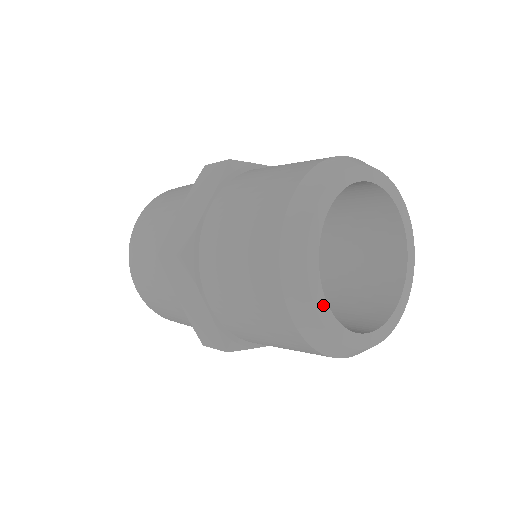
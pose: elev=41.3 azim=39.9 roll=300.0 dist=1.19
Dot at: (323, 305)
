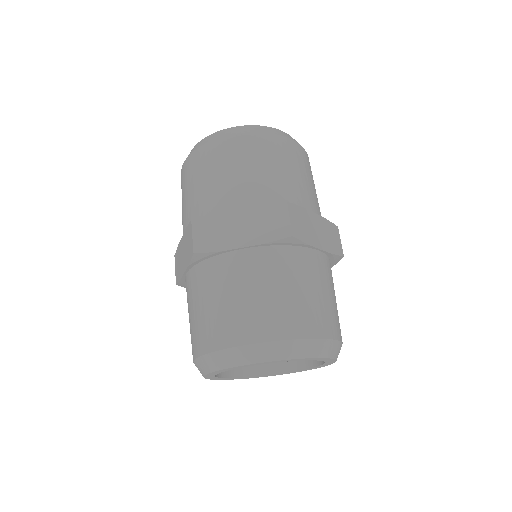
Dot at: (212, 375)
